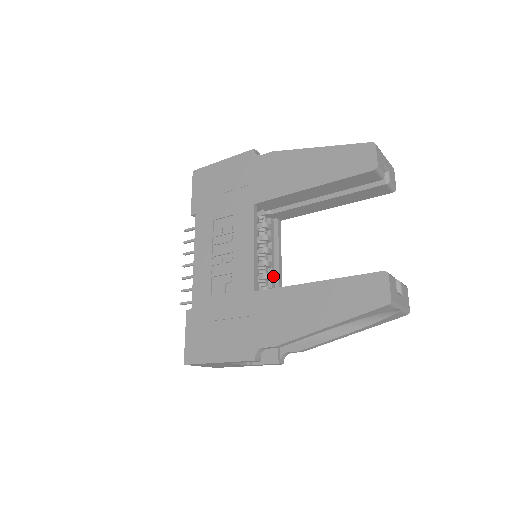
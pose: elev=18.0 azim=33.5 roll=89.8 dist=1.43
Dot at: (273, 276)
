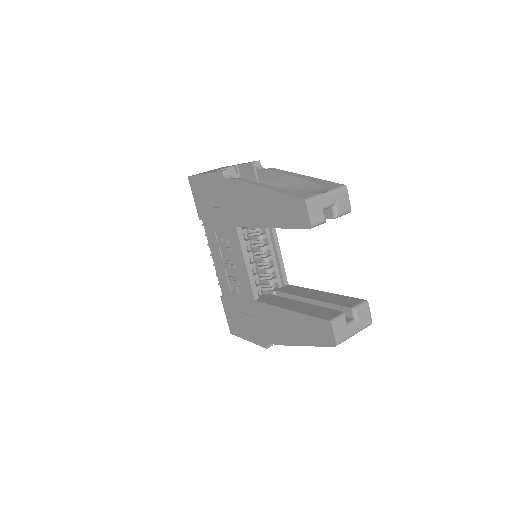
Dot at: (276, 266)
